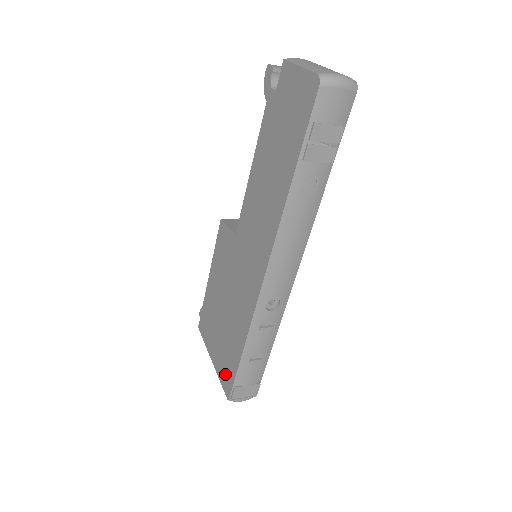
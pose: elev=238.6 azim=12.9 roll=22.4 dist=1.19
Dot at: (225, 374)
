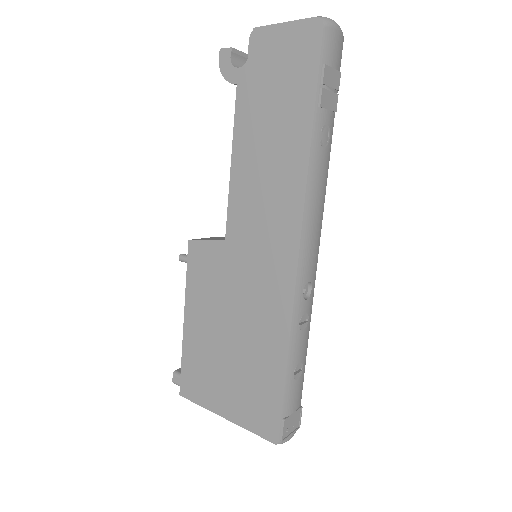
Dot at: (259, 415)
